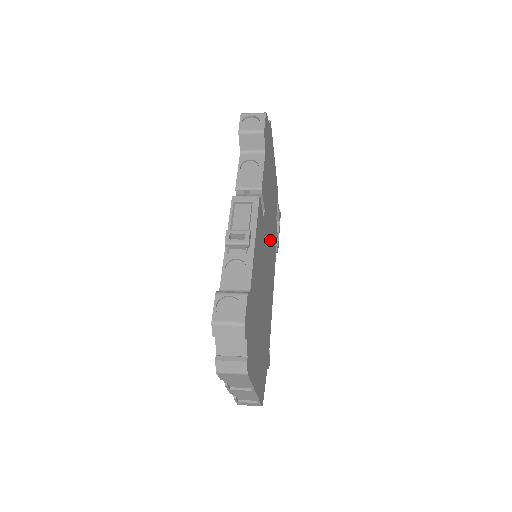
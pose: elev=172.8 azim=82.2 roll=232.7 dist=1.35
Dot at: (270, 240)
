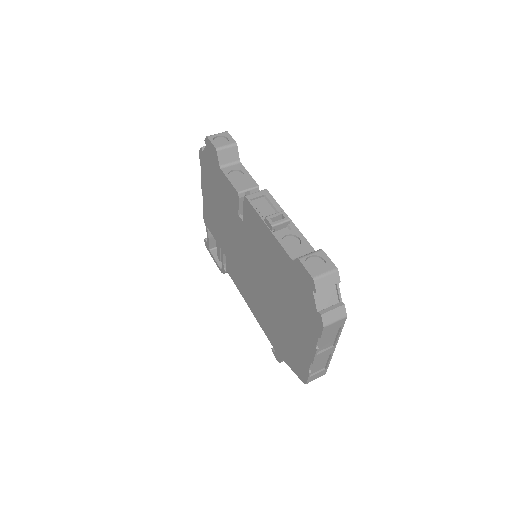
Dot at: occluded
